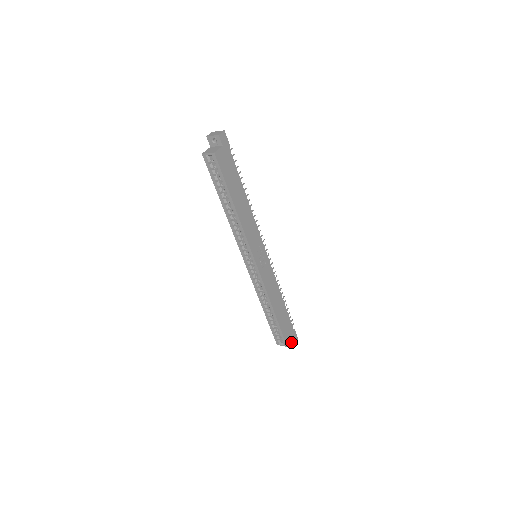
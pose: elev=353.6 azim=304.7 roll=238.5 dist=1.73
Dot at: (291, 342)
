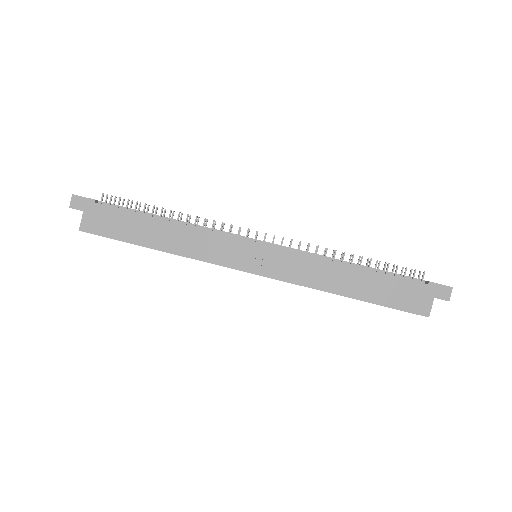
Dot at: (442, 299)
